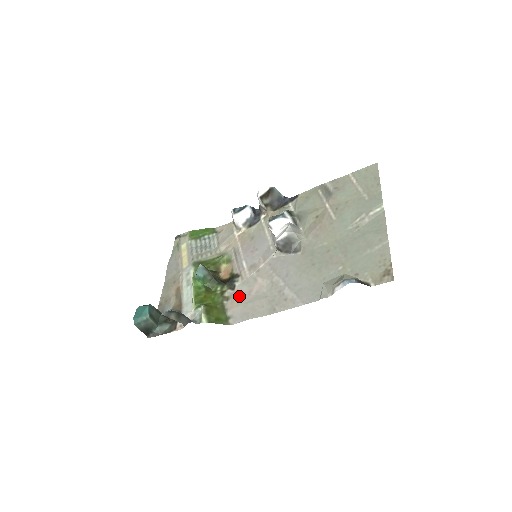
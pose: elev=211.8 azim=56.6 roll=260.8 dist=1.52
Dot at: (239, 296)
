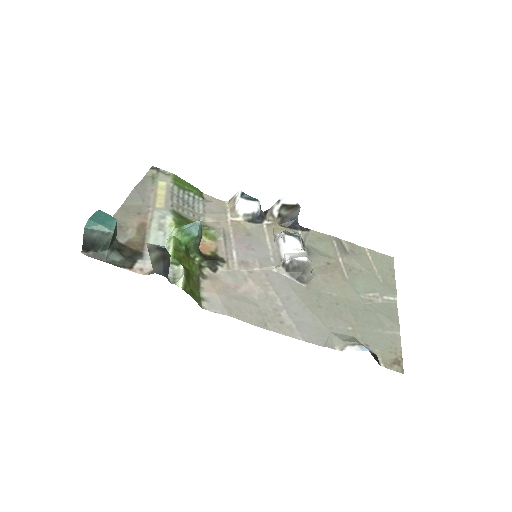
Dot at: (222, 283)
